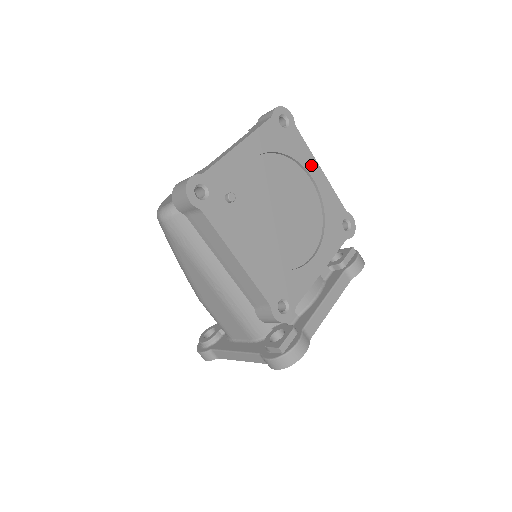
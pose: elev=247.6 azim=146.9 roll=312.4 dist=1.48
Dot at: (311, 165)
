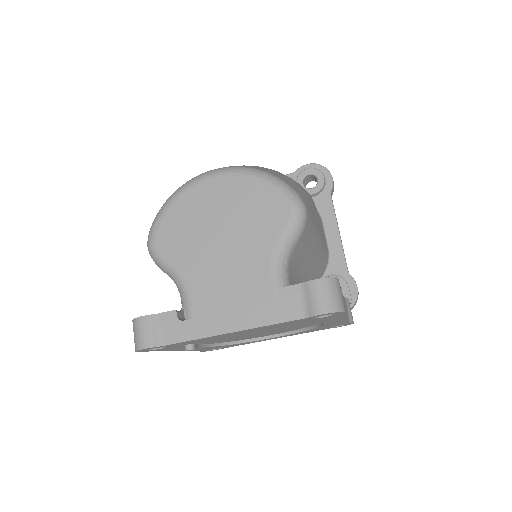
Dot at: (332, 321)
